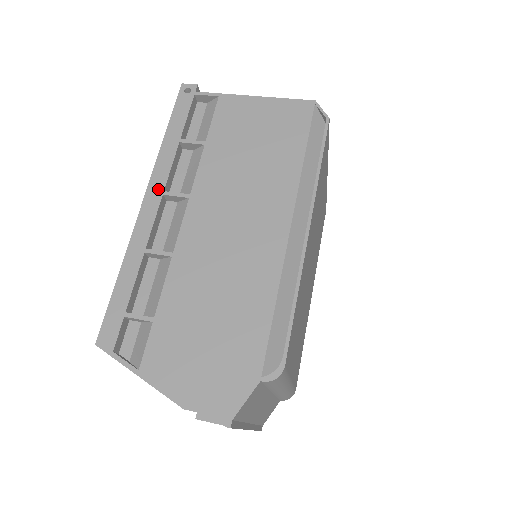
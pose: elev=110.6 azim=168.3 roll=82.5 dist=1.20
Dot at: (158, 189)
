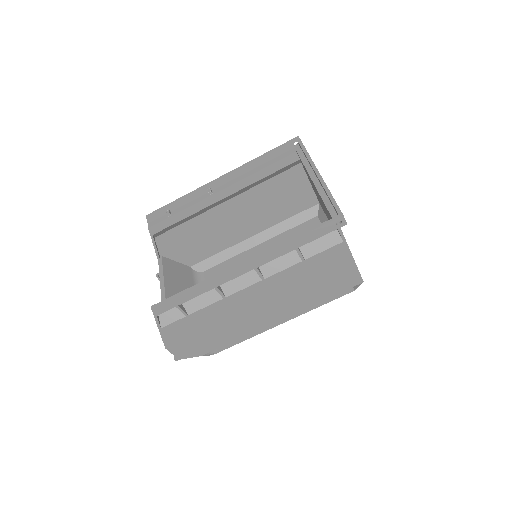
Dot at: (256, 265)
